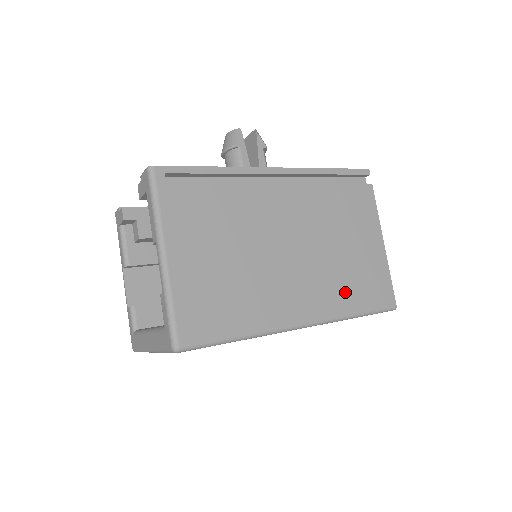
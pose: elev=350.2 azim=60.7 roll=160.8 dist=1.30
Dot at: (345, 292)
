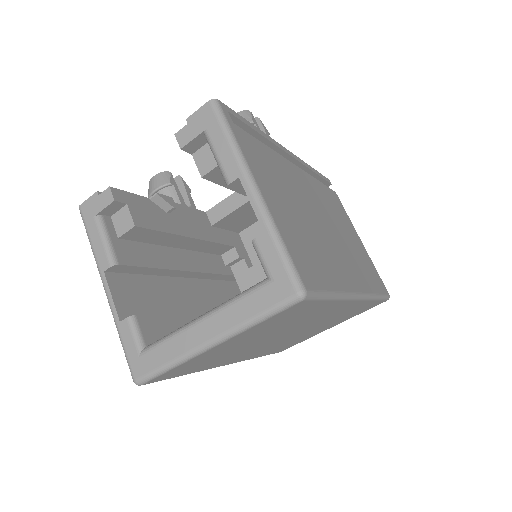
Dot at: (364, 273)
